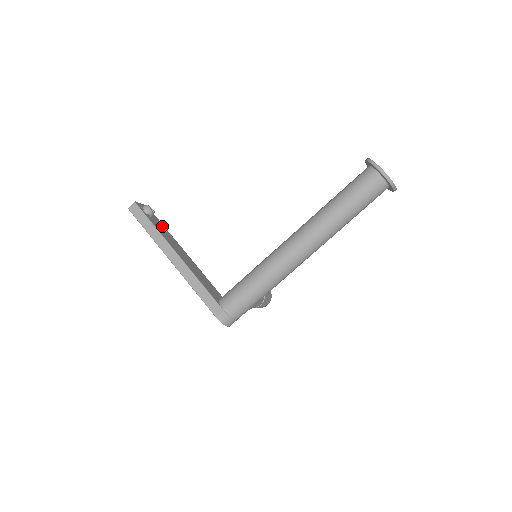
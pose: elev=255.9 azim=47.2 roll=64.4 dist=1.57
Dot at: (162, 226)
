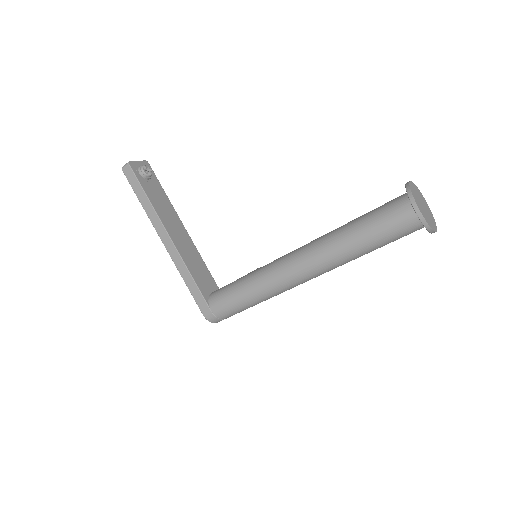
Dot at: (160, 191)
